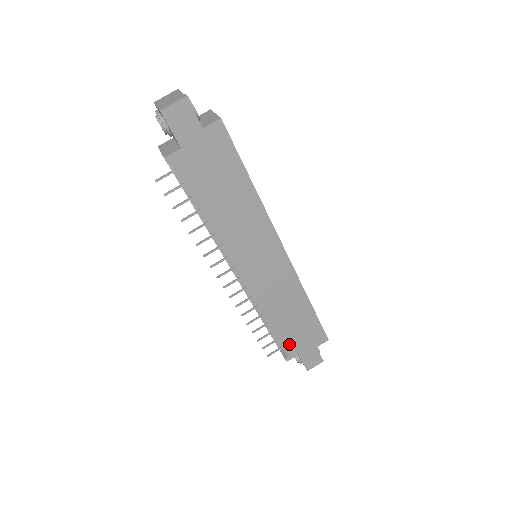
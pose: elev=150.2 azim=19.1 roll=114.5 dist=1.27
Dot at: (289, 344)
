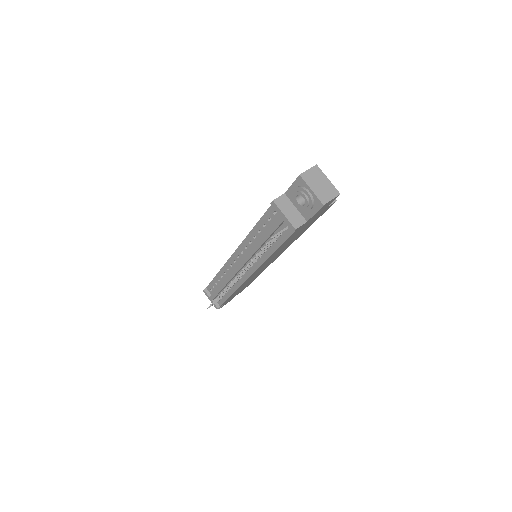
Dot at: (227, 300)
